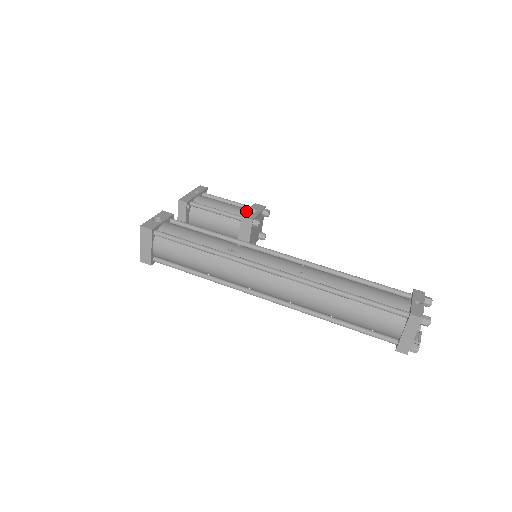
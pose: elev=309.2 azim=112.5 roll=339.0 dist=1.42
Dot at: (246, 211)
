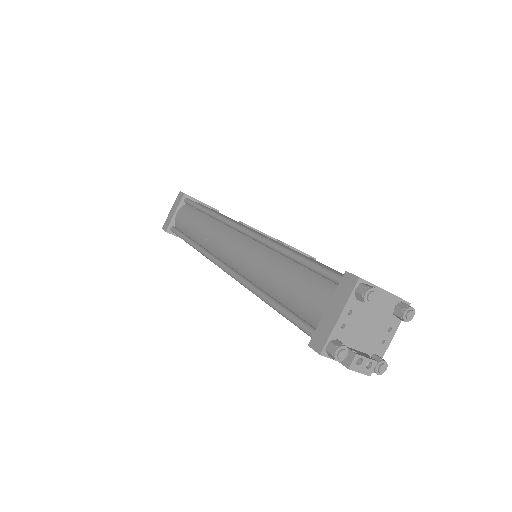
Dot at: occluded
